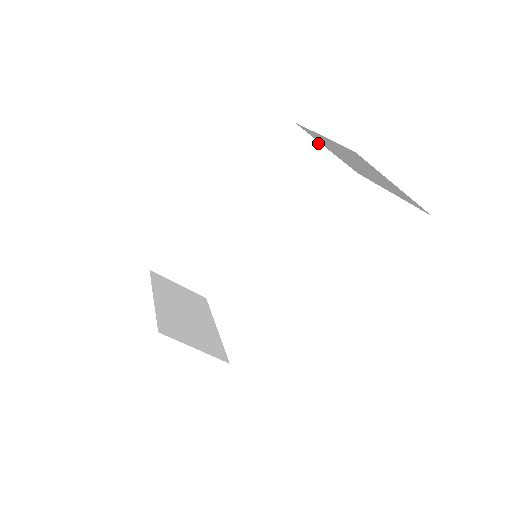
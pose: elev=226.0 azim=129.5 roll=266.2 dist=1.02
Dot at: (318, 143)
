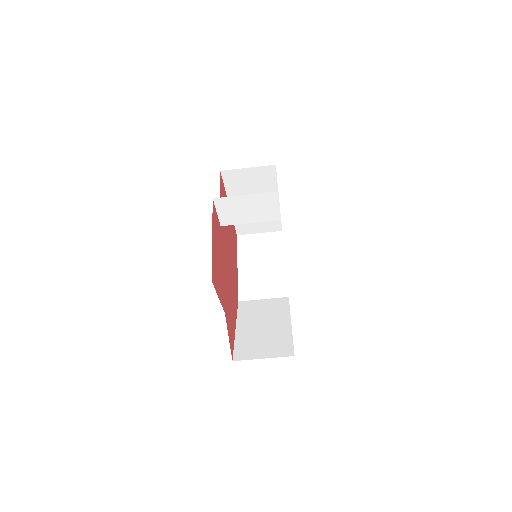
Dot at: (237, 196)
